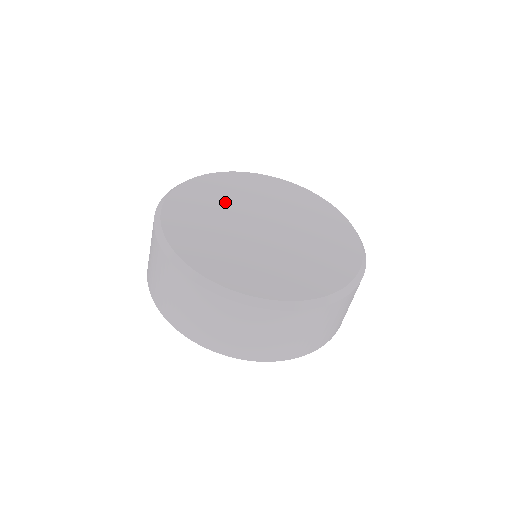
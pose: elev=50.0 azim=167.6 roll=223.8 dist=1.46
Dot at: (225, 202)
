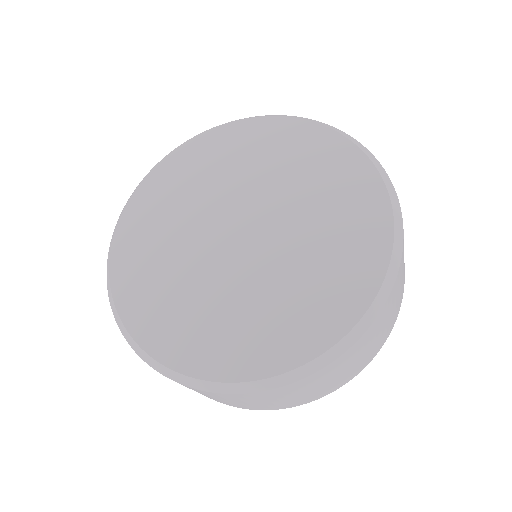
Dot at: (173, 248)
